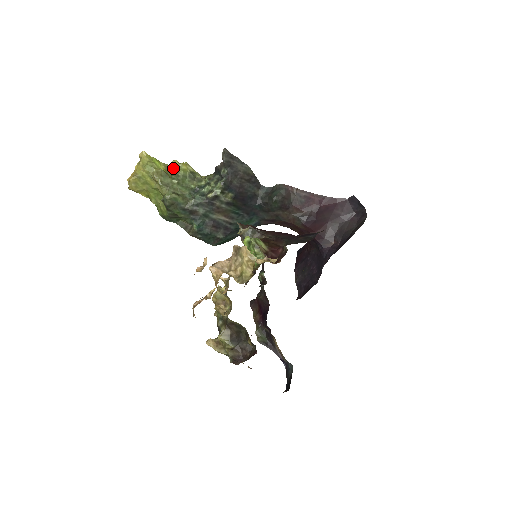
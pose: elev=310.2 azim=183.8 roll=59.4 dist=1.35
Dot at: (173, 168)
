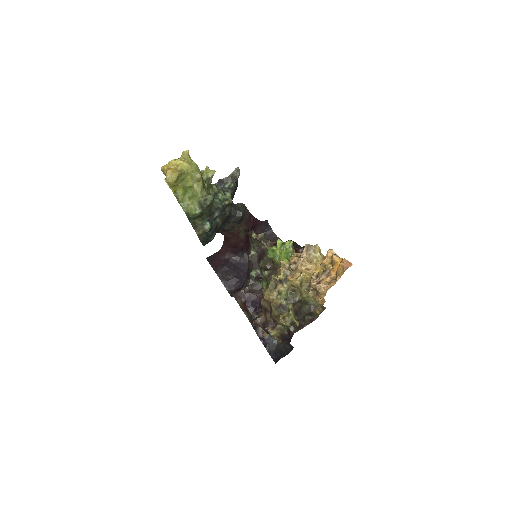
Dot at: (208, 173)
